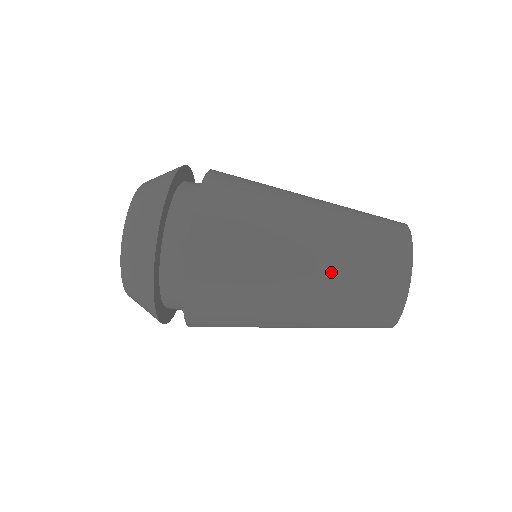
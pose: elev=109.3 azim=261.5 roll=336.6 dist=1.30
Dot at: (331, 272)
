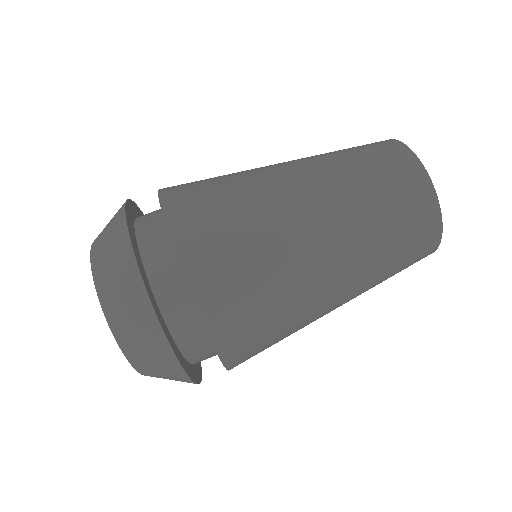
Dot at: (362, 257)
